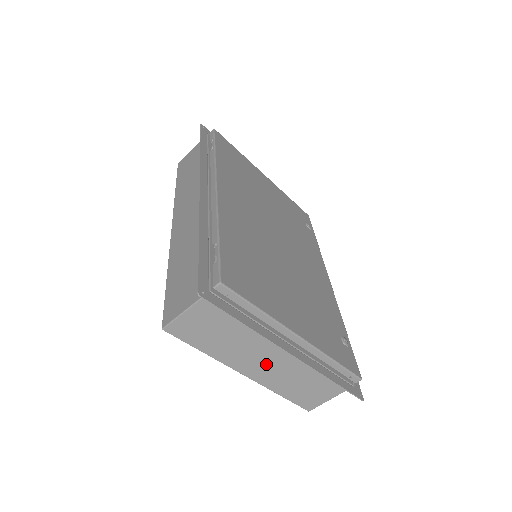
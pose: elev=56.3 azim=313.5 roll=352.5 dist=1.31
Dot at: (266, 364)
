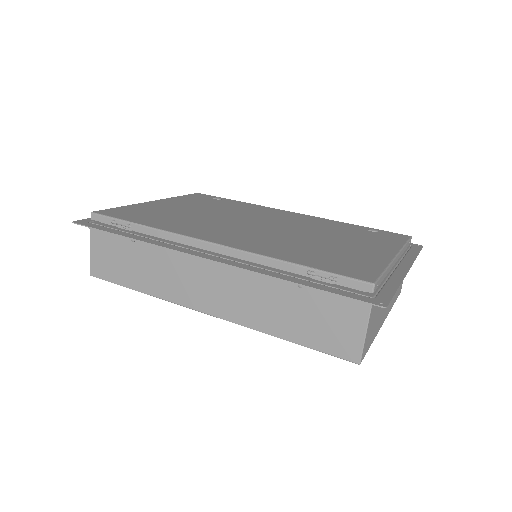
Dot at: occluded
